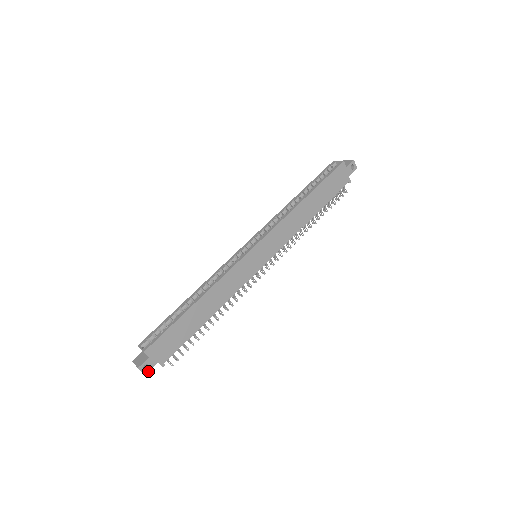
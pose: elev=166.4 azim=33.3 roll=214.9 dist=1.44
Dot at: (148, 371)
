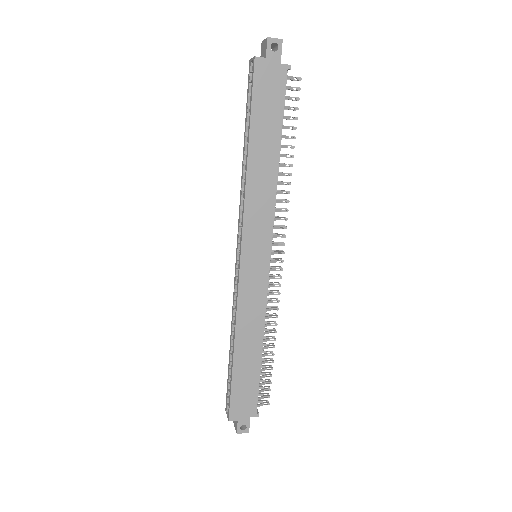
Dot at: (248, 428)
